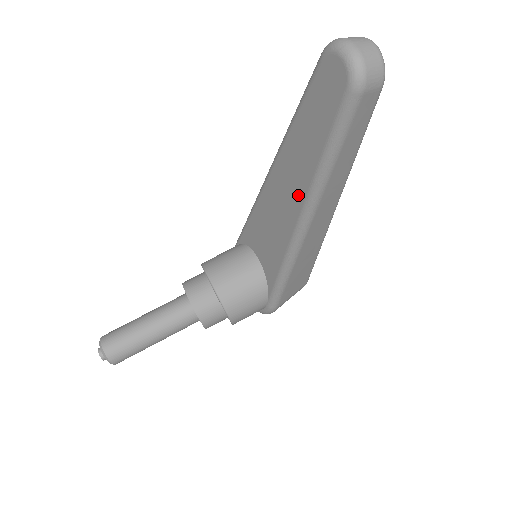
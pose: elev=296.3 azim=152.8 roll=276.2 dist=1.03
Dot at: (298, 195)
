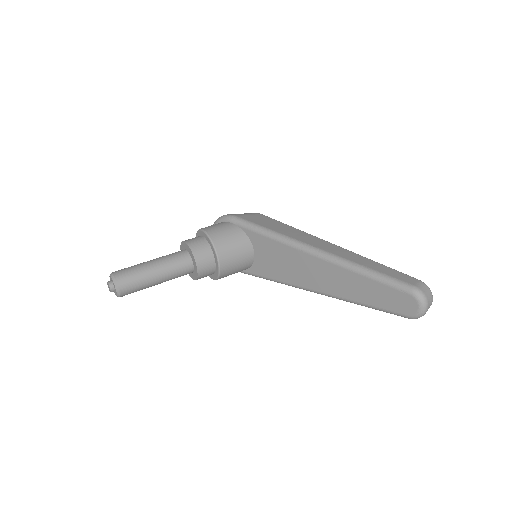
Dot at: (328, 288)
